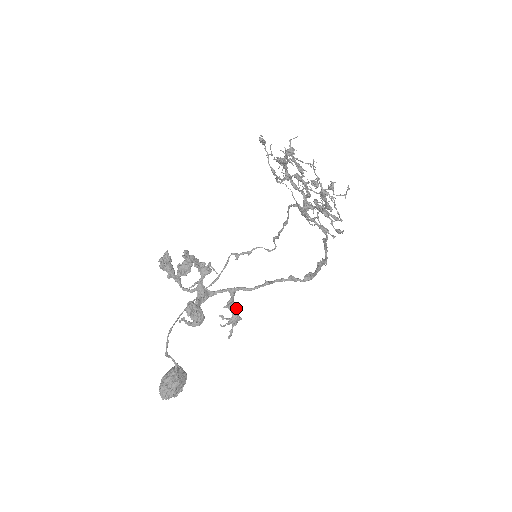
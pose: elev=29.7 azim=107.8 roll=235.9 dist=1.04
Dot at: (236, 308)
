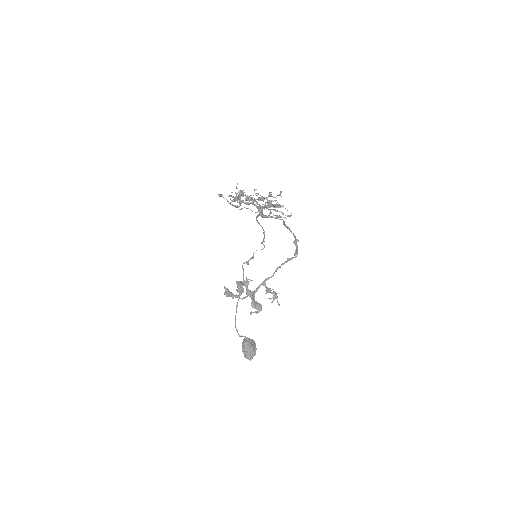
Dot at: (271, 290)
